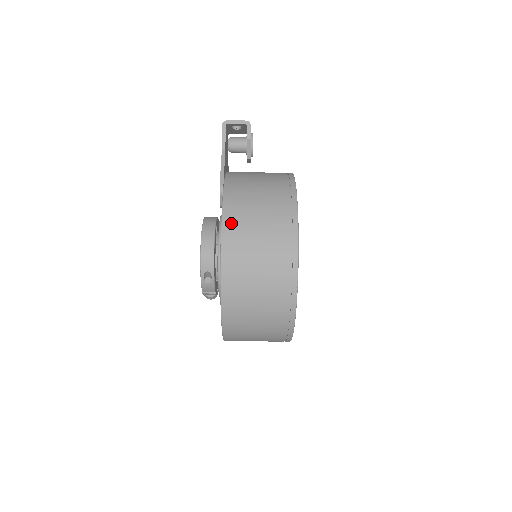
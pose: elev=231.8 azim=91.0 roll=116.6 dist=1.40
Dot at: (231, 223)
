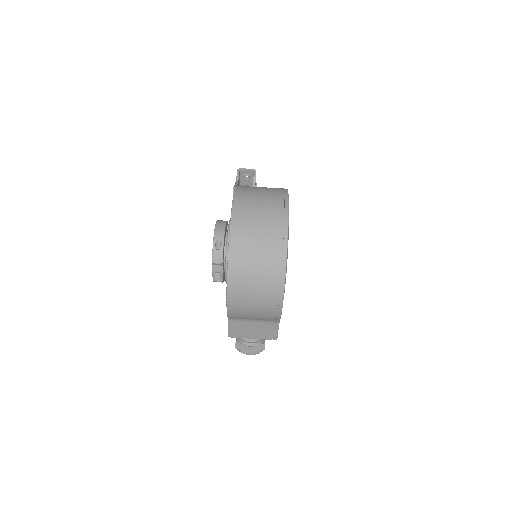
Dot at: (241, 190)
